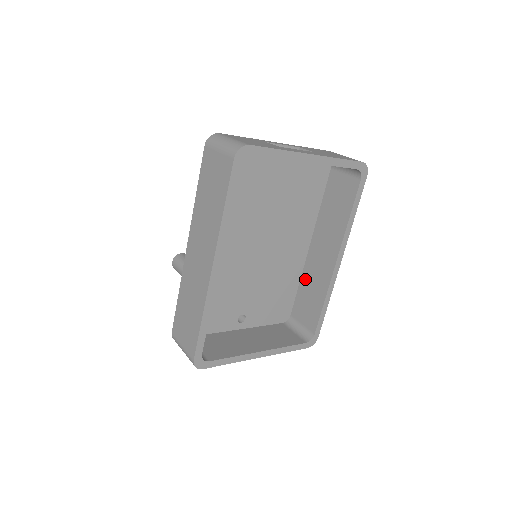
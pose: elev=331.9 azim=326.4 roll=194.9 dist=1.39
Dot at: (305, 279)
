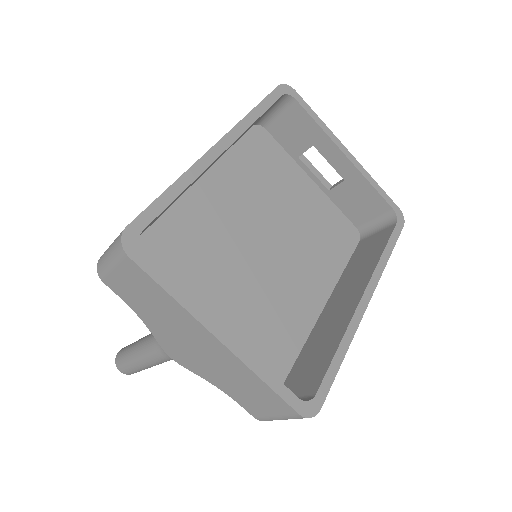
Dot at: (310, 342)
